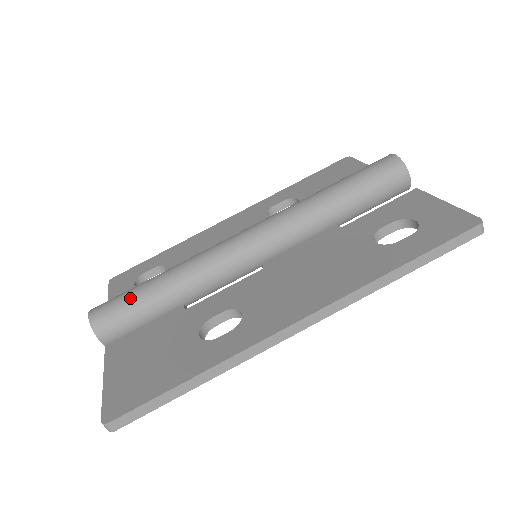
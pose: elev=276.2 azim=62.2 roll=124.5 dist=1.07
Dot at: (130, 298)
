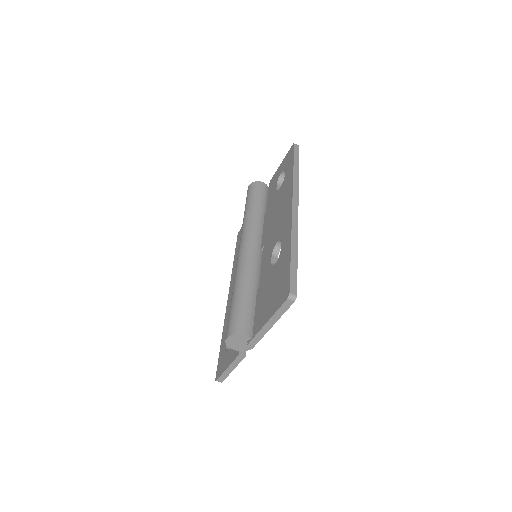
Dot at: (234, 310)
